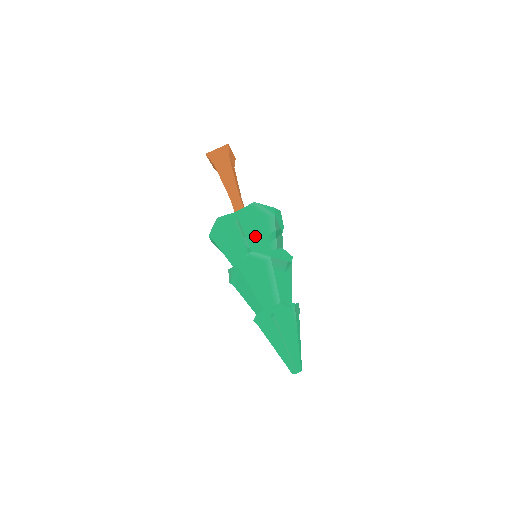
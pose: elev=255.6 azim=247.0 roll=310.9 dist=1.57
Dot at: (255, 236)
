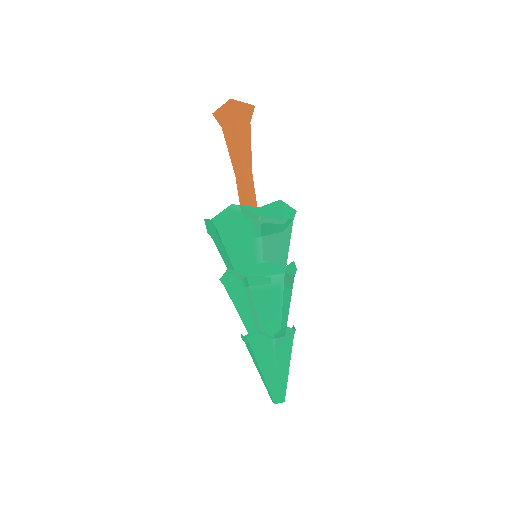
Dot at: (236, 246)
